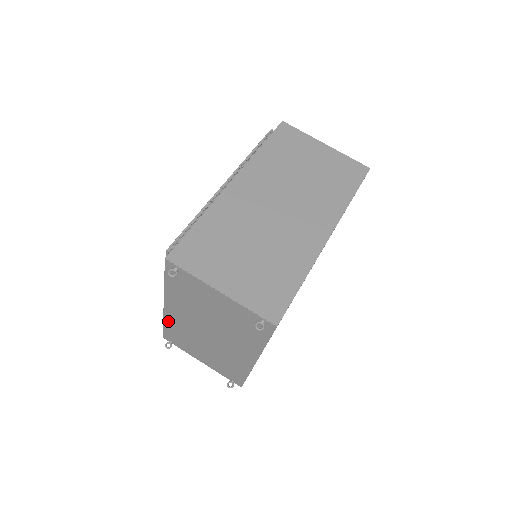
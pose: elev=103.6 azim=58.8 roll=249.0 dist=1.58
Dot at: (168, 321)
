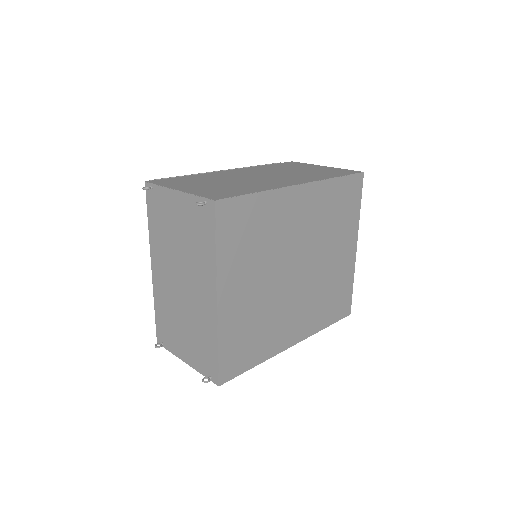
Dot at: (156, 298)
